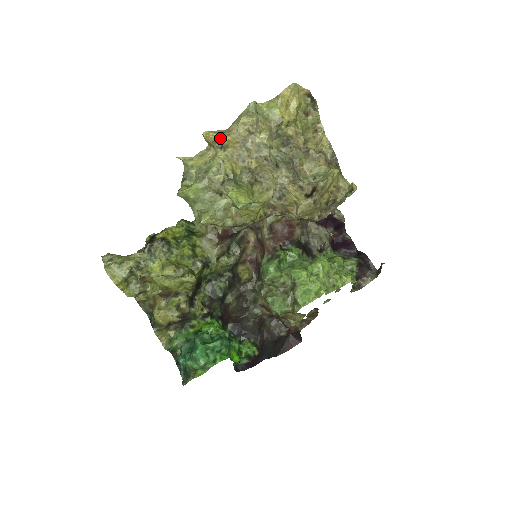
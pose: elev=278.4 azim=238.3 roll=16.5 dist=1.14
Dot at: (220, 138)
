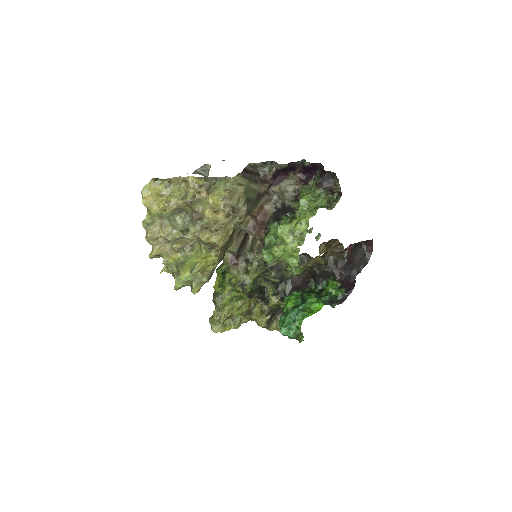
Dot at: (153, 255)
